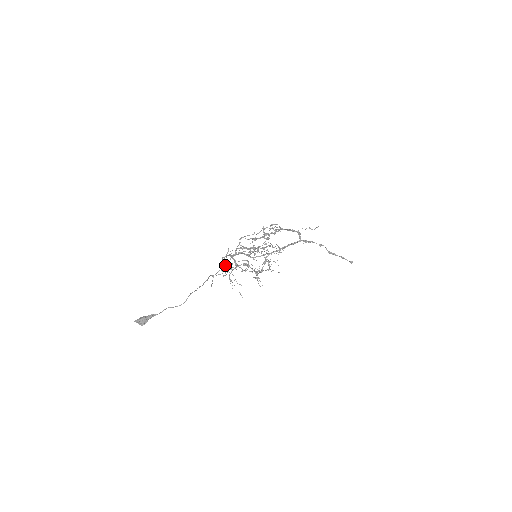
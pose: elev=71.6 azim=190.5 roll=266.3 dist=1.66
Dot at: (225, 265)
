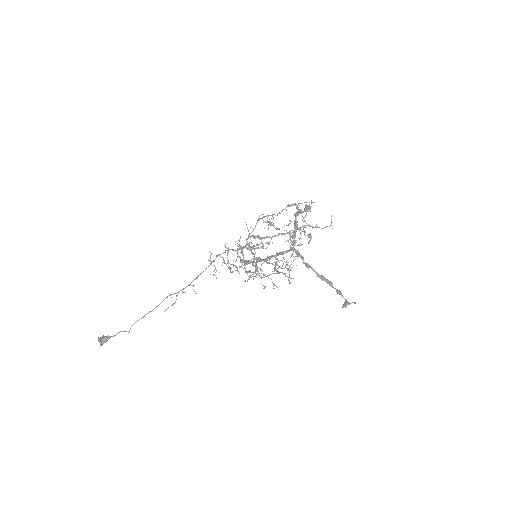
Dot at: (215, 268)
